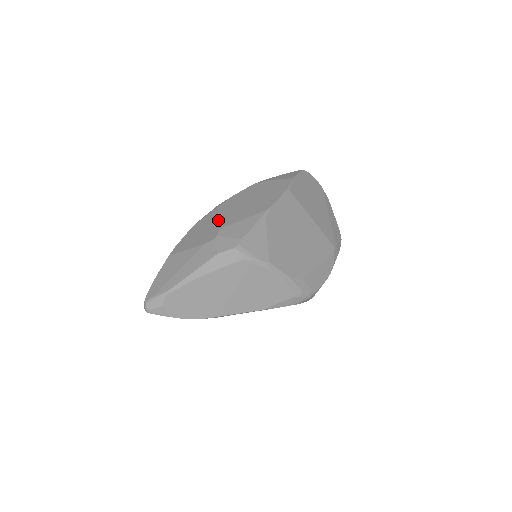
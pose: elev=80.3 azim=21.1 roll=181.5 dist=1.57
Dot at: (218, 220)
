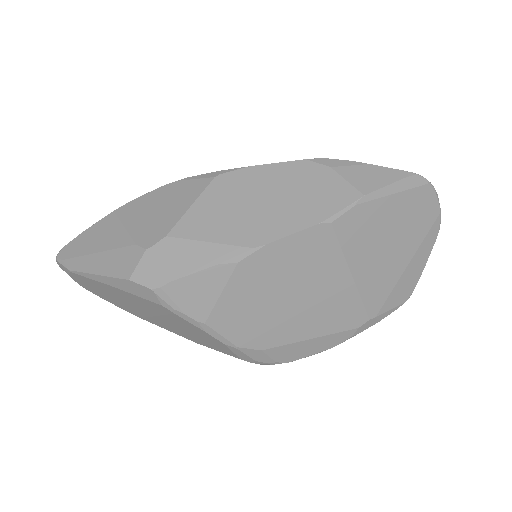
Dot at: (184, 211)
